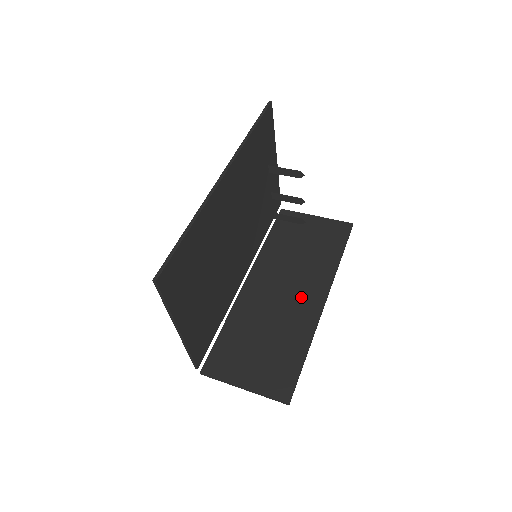
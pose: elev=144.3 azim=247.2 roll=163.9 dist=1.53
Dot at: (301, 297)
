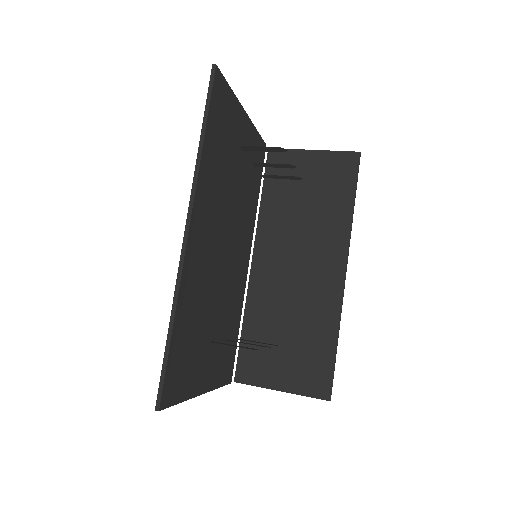
Dot at: (318, 272)
